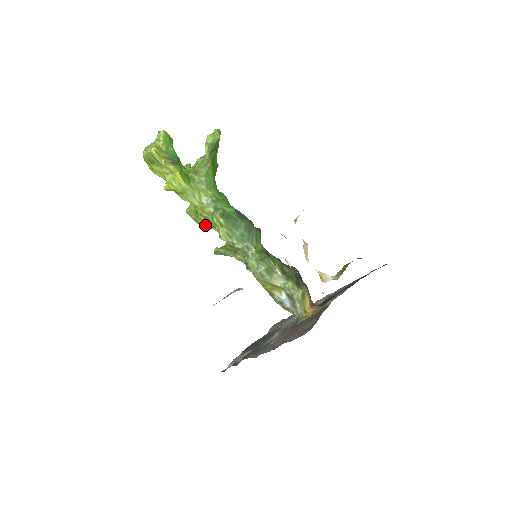
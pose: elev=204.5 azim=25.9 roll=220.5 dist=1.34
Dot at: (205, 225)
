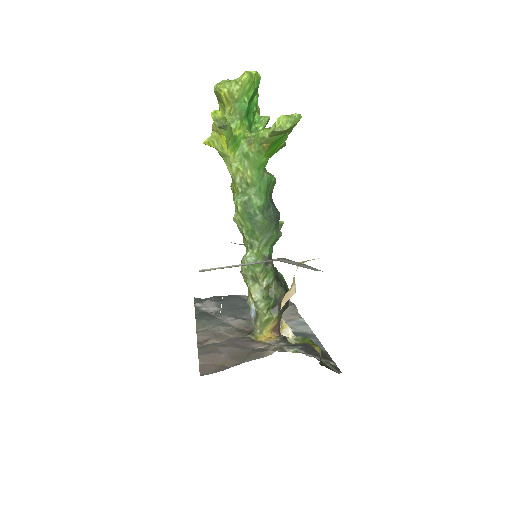
Dot at: occluded
